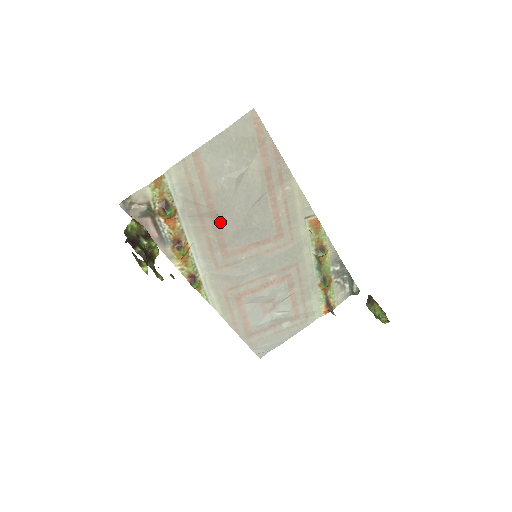
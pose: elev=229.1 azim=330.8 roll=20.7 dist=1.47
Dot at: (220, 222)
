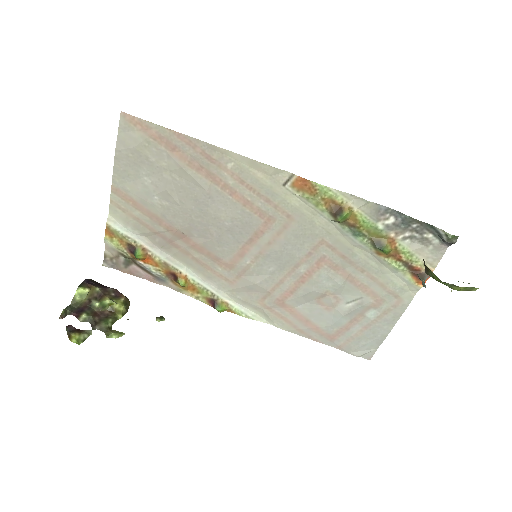
Dot at: (192, 239)
